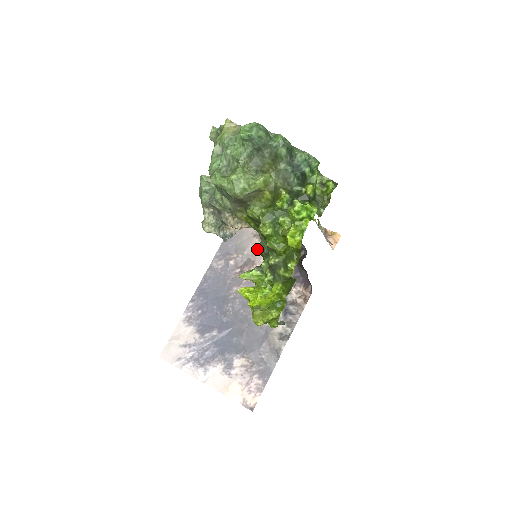
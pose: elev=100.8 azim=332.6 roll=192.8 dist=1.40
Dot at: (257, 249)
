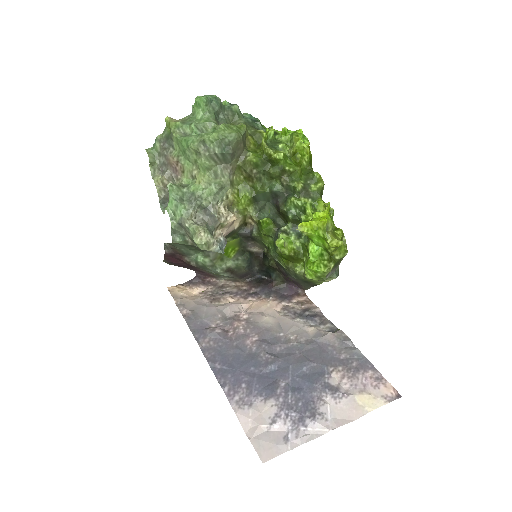
Dot at: (266, 218)
